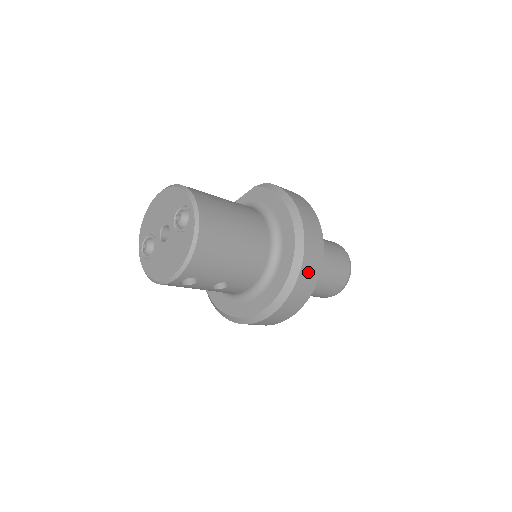
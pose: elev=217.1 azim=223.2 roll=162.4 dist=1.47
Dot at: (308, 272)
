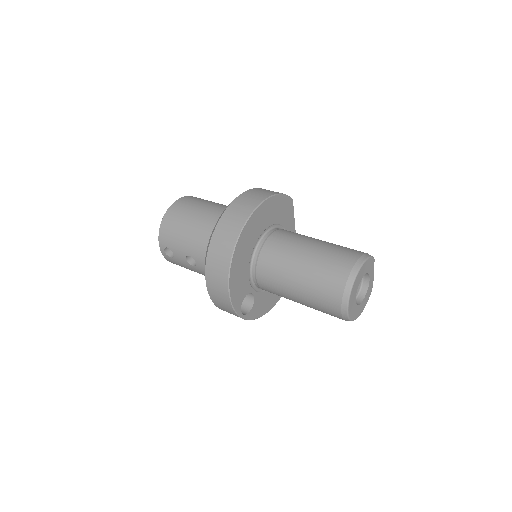
Dot at: (222, 237)
